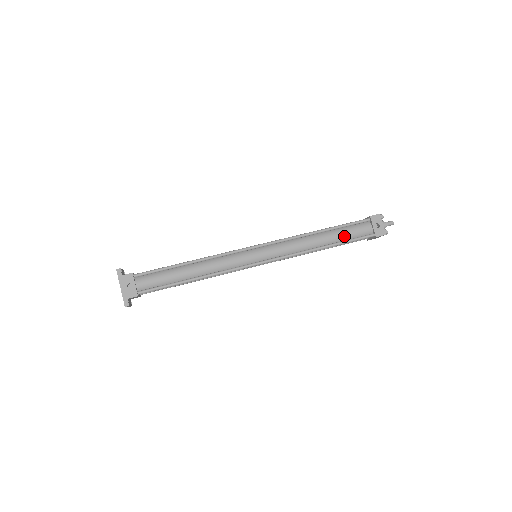
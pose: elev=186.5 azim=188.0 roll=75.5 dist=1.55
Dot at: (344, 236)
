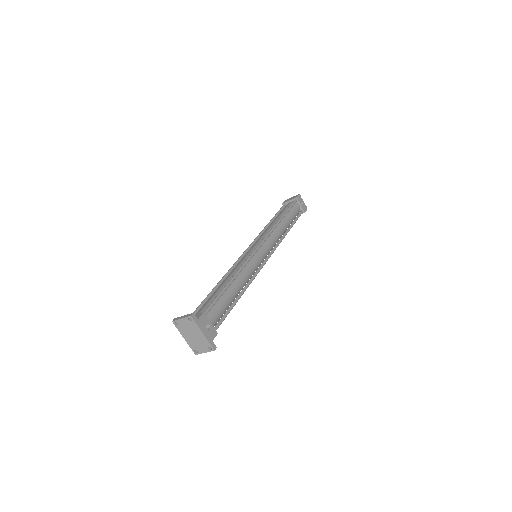
Dot at: (292, 218)
